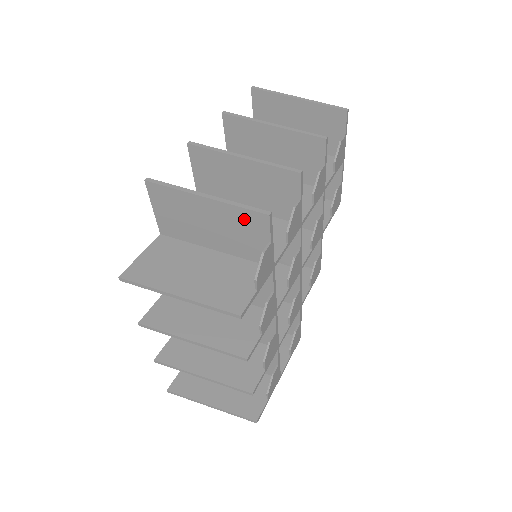
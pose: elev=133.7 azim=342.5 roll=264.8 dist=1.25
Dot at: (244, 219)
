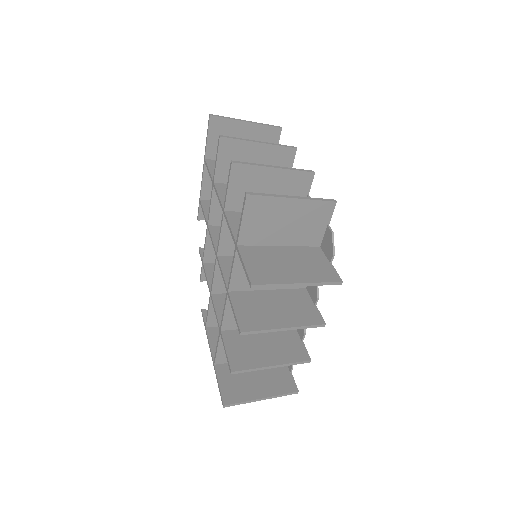
Dot at: (317, 210)
